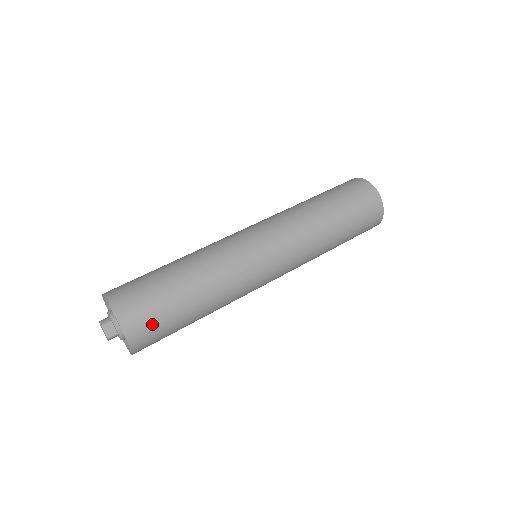
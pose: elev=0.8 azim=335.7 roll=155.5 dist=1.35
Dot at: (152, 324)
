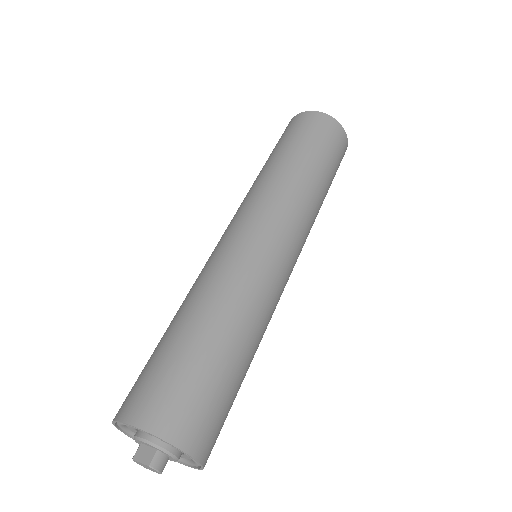
Dot at: (166, 389)
